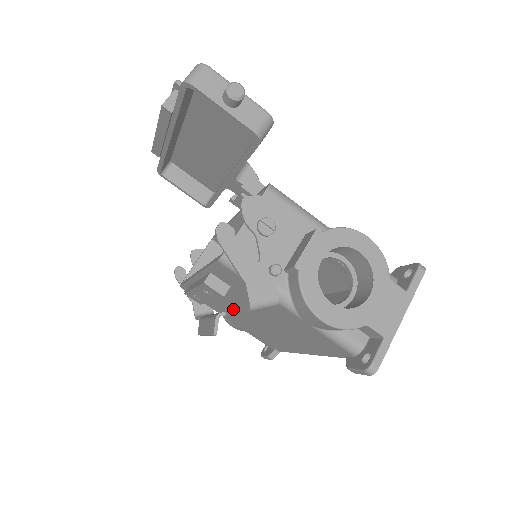
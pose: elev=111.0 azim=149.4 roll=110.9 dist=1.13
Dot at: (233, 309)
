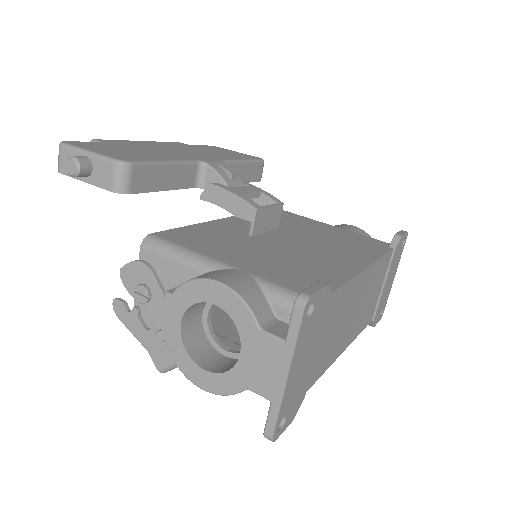
Dot at: occluded
